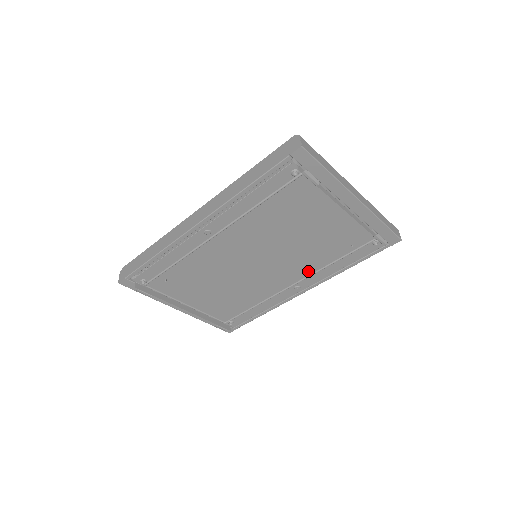
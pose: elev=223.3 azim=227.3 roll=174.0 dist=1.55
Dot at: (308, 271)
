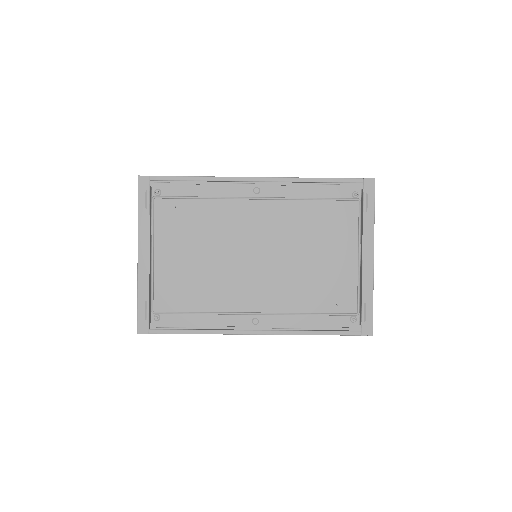
Dot at: (281, 307)
